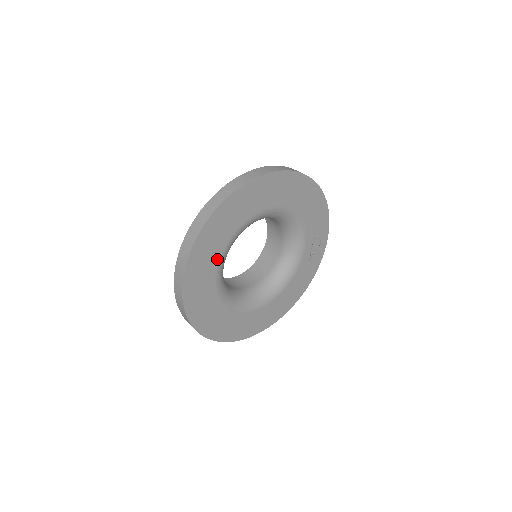
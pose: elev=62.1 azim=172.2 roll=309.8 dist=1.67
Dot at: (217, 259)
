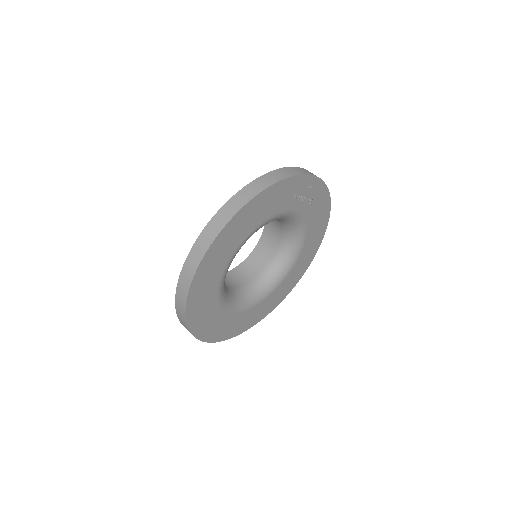
Dot at: (224, 315)
